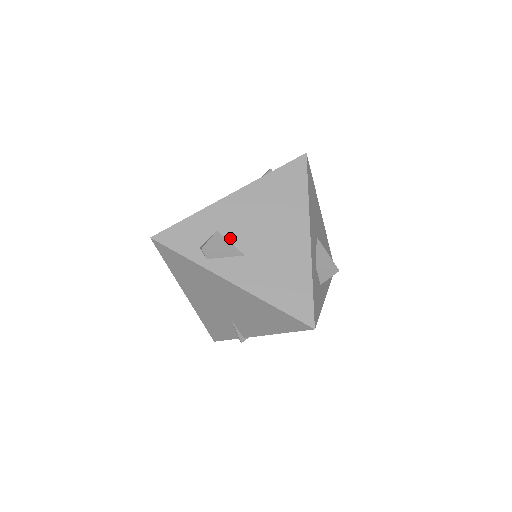
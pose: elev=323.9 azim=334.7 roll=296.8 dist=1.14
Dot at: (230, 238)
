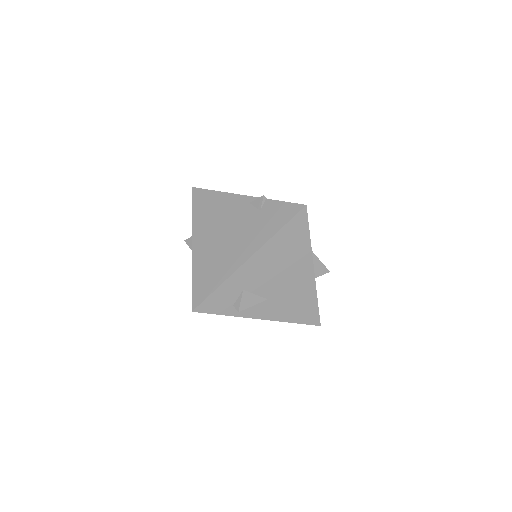
Dot at: (255, 292)
